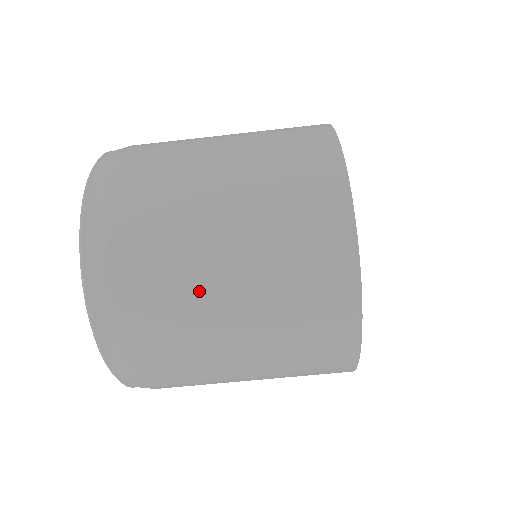
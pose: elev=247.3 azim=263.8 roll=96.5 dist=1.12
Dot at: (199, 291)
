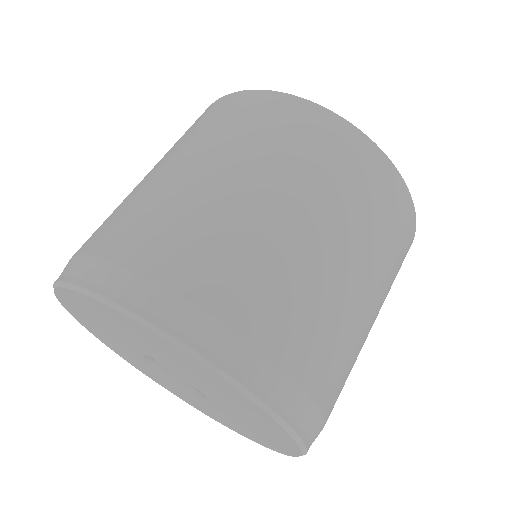
Dot at: (293, 253)
